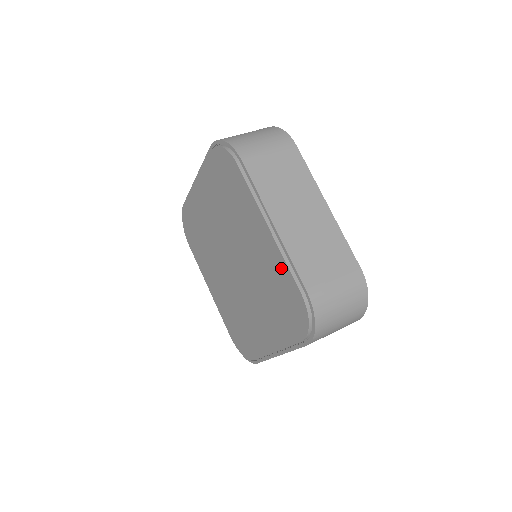
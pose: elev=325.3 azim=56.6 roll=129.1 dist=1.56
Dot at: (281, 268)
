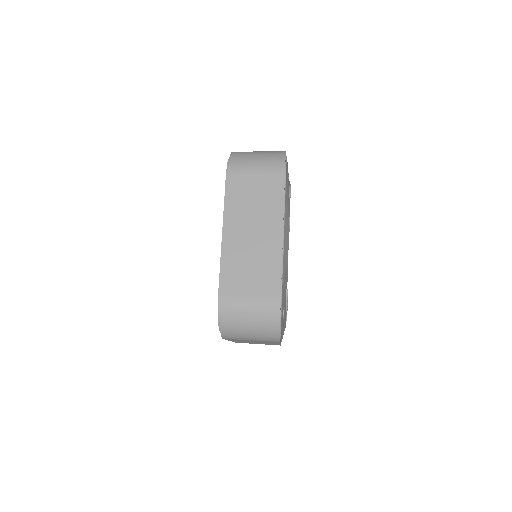
Dot at: occluded
